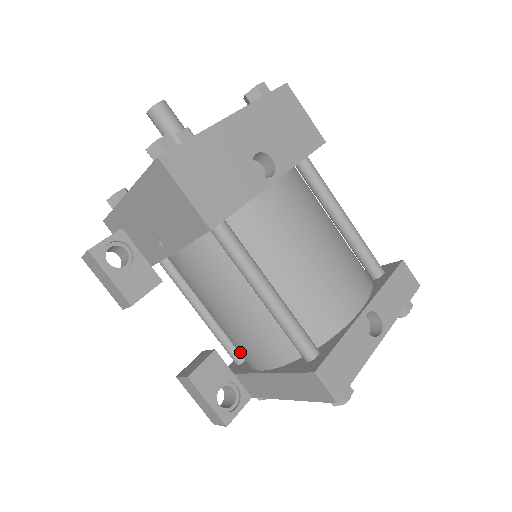
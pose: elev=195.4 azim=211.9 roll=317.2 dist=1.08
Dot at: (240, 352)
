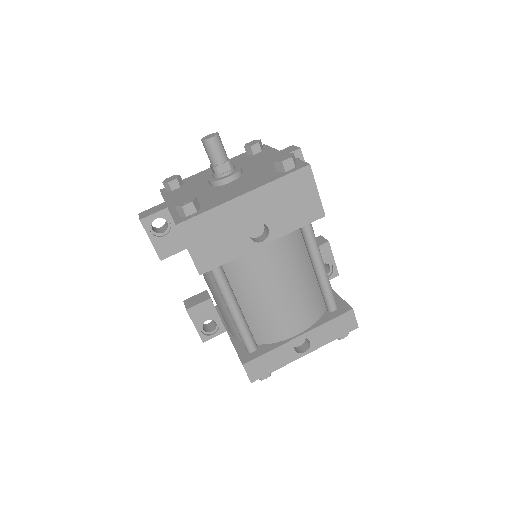
Dot at: occluded
